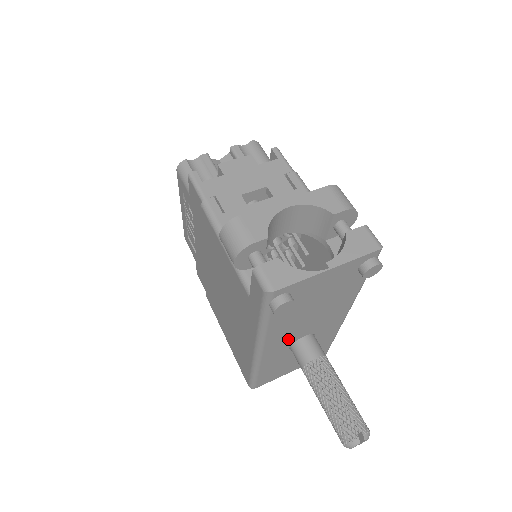
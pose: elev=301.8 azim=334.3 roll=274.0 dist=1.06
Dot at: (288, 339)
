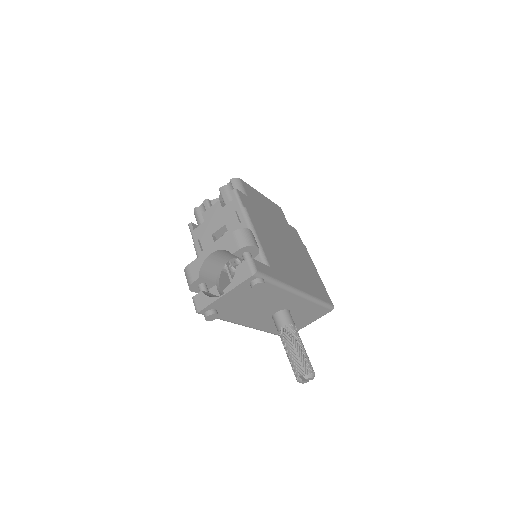
Dot at: (262, 317)
